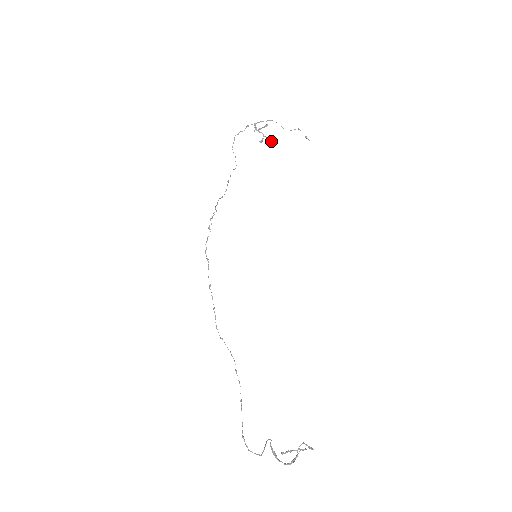
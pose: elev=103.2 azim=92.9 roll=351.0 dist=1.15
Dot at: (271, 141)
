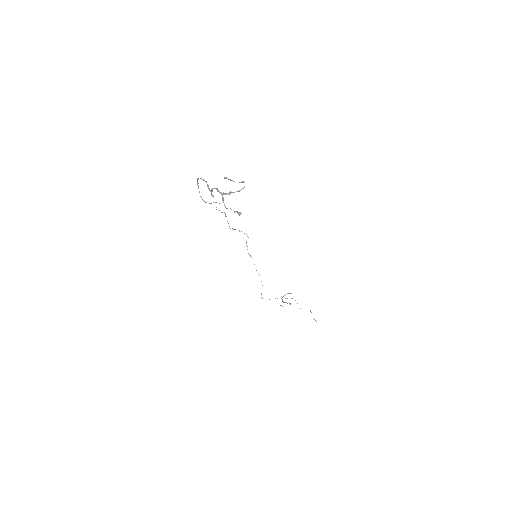
Dot at: (289, 303)
